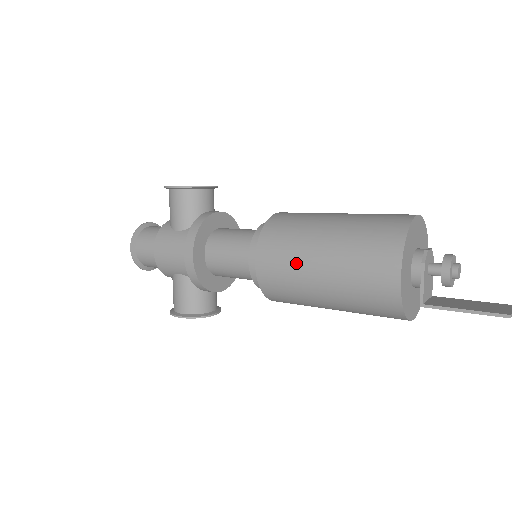
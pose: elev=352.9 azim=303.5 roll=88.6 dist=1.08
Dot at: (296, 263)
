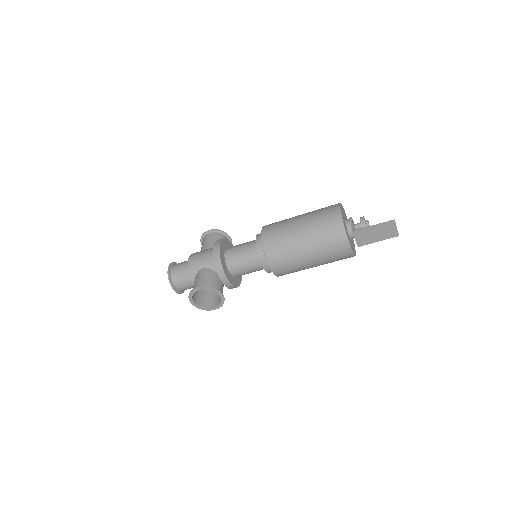
Dot at: (286, 224)
